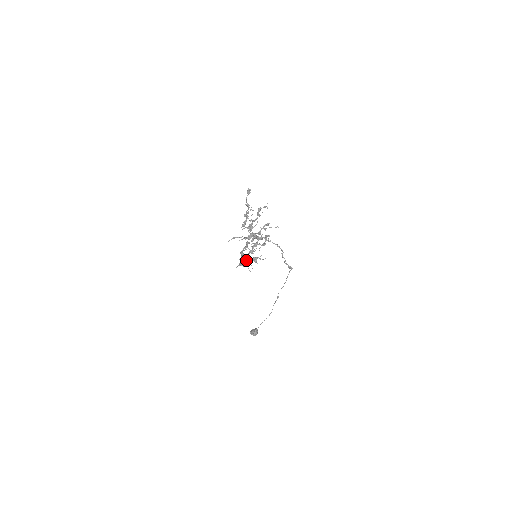
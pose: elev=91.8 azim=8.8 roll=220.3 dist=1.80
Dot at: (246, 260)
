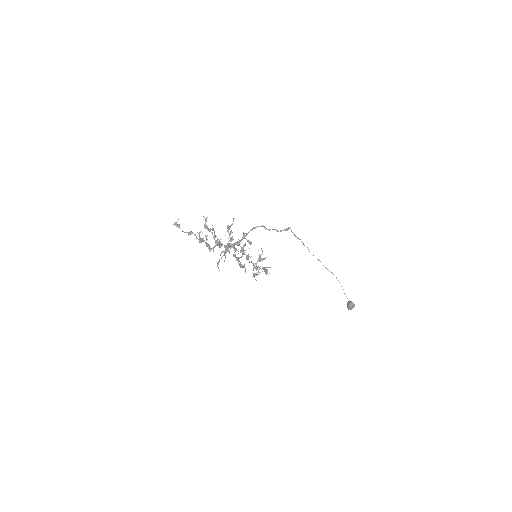
Dot at: (253, 267)
